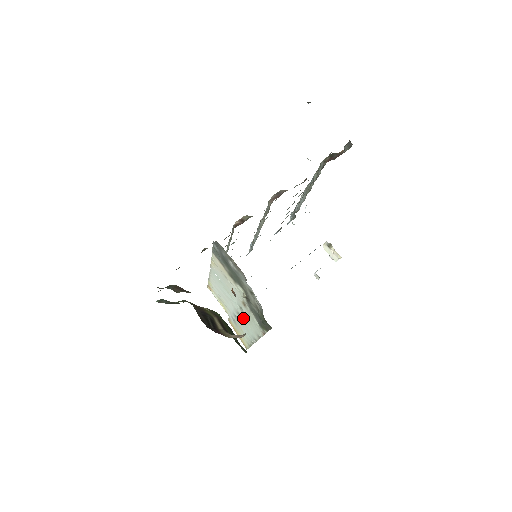
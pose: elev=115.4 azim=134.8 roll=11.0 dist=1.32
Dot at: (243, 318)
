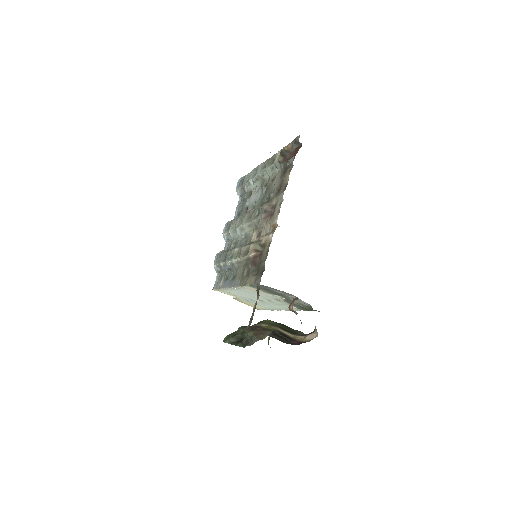
Dot at: (268, 303)
